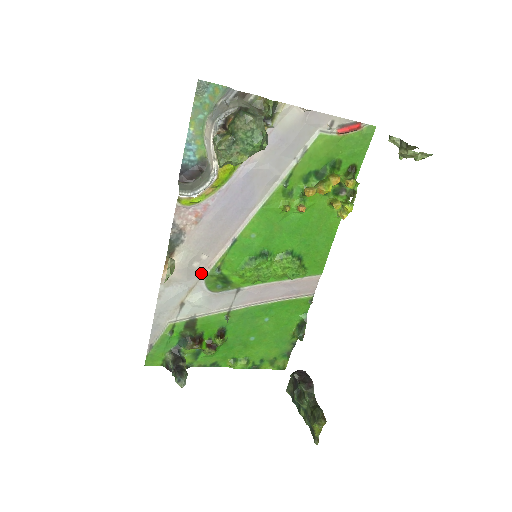
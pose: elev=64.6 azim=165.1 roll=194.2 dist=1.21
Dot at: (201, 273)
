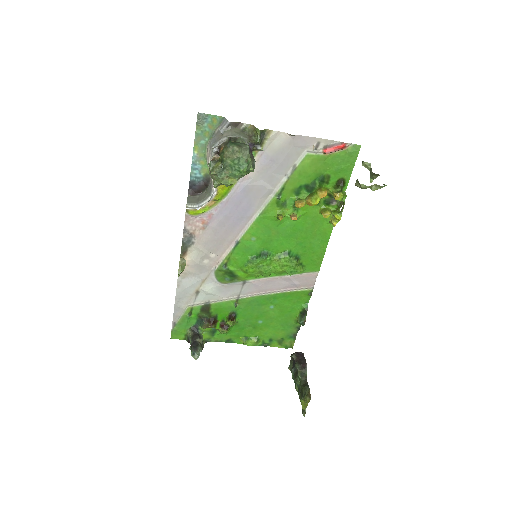
Dot at: (211, 268)
